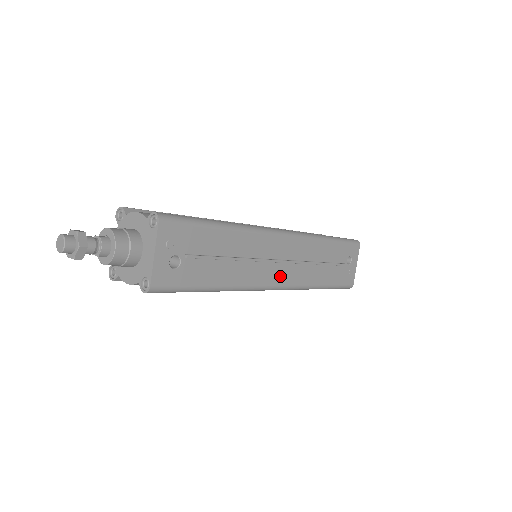
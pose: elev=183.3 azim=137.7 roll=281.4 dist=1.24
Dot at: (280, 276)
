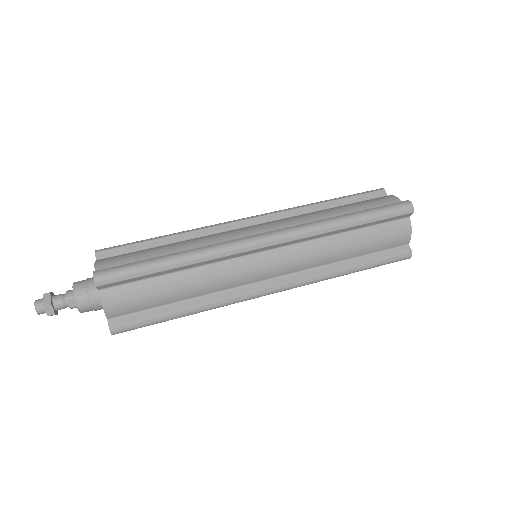
Dot at: occluded
